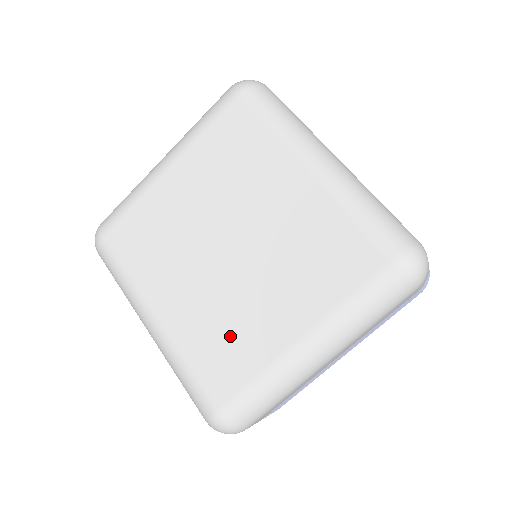
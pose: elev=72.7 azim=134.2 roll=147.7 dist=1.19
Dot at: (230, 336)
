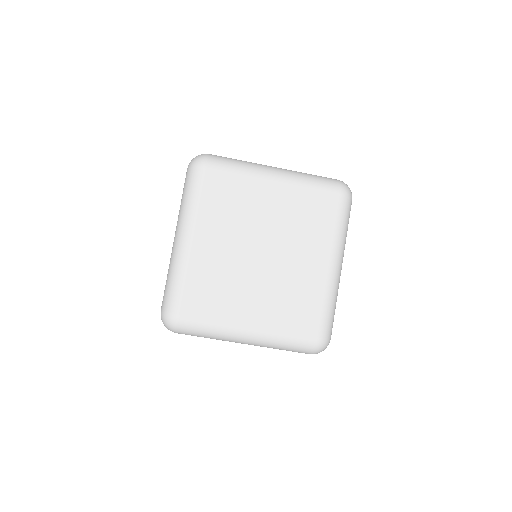
Dot at: (220, 292)
